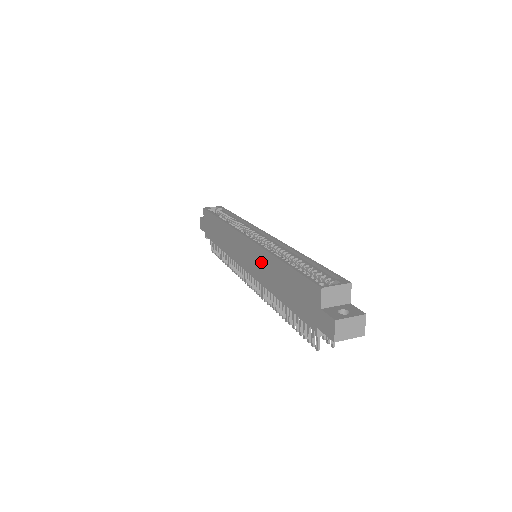
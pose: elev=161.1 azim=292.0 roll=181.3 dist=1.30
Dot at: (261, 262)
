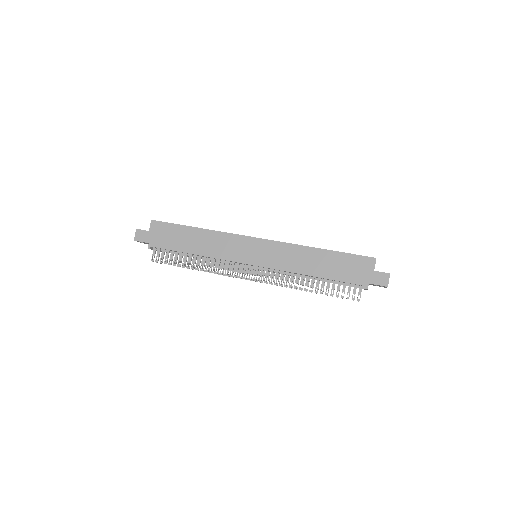
Dot at: (288, 254)
